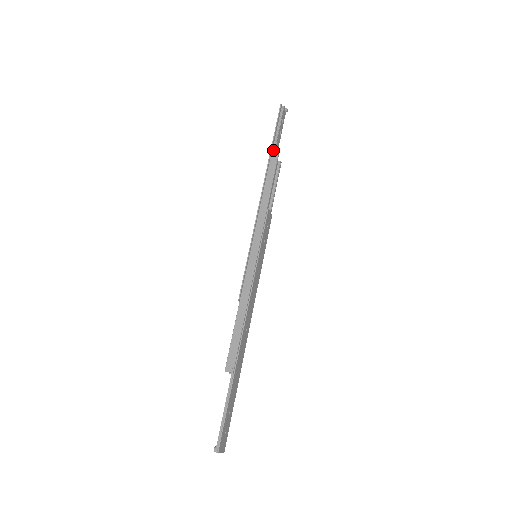
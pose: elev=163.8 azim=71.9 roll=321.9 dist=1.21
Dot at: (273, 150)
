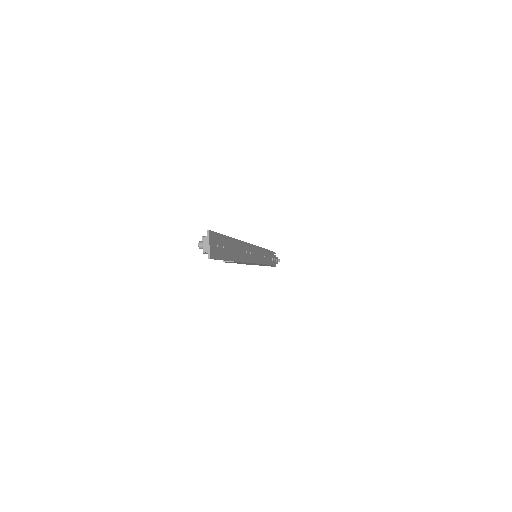
Dot at: occluded
